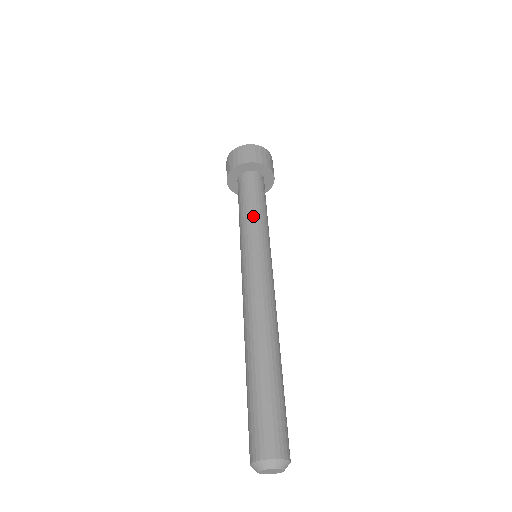
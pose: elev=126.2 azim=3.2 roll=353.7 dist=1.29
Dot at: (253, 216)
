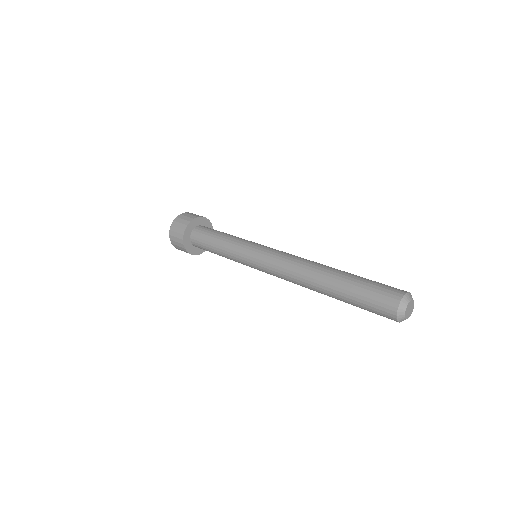
Dot at: (229, 240)
